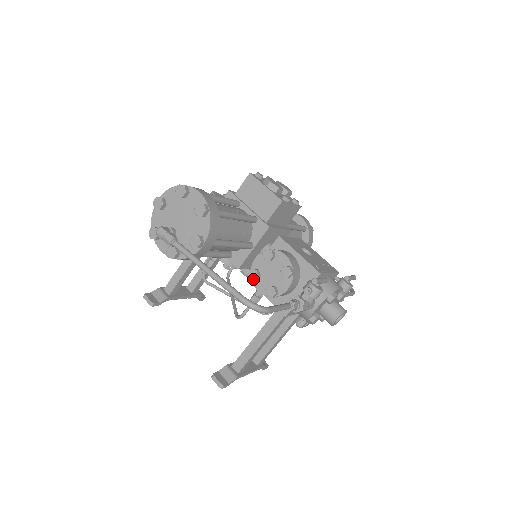
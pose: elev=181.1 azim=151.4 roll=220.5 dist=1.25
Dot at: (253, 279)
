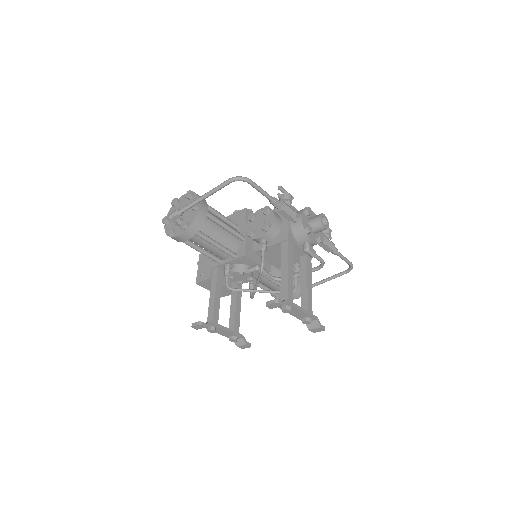
Dot at: (251, 233)
